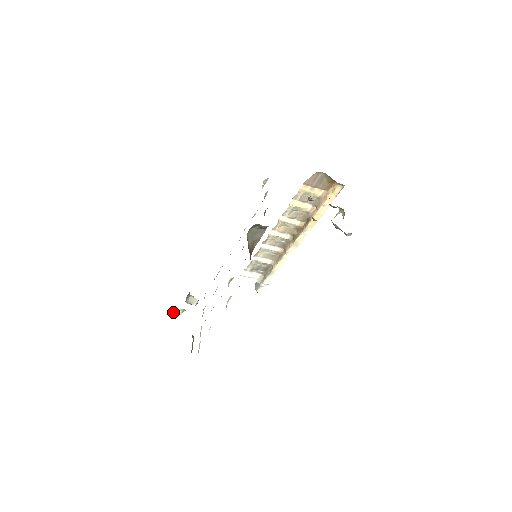
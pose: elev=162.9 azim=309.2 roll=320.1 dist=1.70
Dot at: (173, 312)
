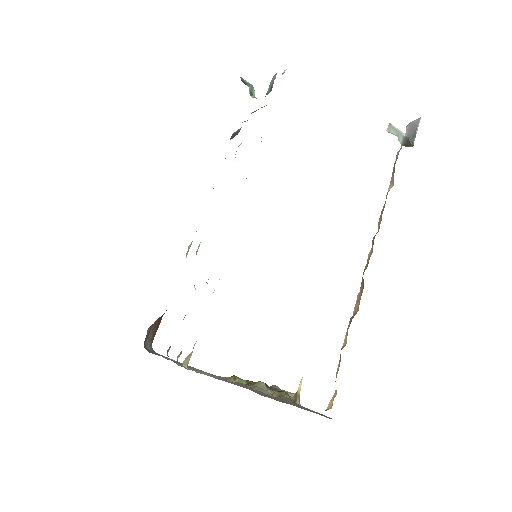
Dot at: occluded
